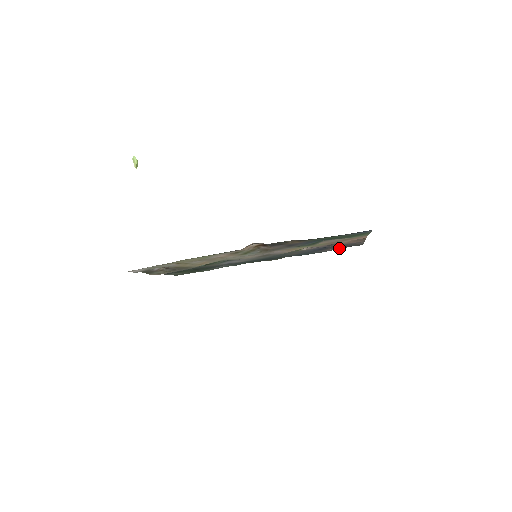
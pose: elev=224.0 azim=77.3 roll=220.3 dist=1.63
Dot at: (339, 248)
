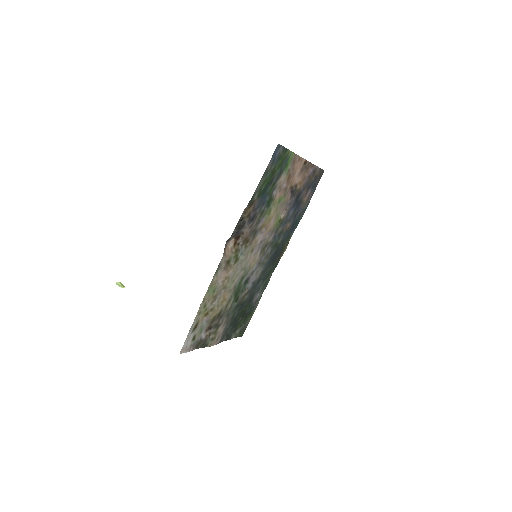
Dot at: (312, 191)
